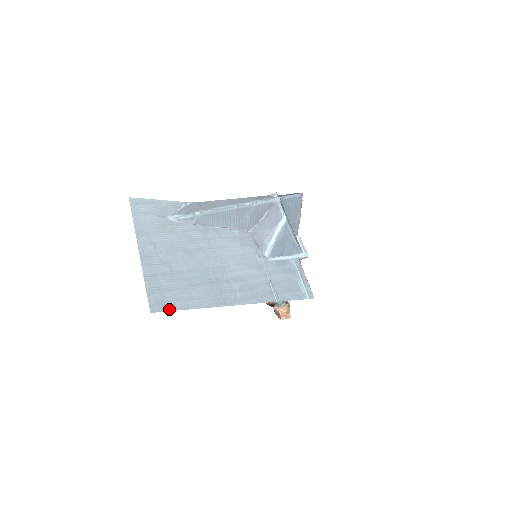
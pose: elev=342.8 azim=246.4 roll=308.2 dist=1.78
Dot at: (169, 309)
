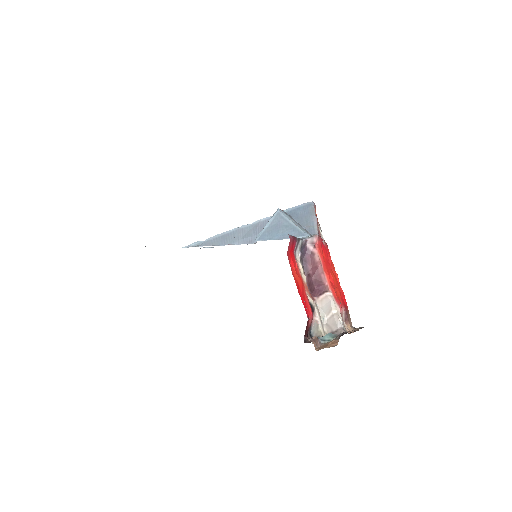
Dot at: occluded
